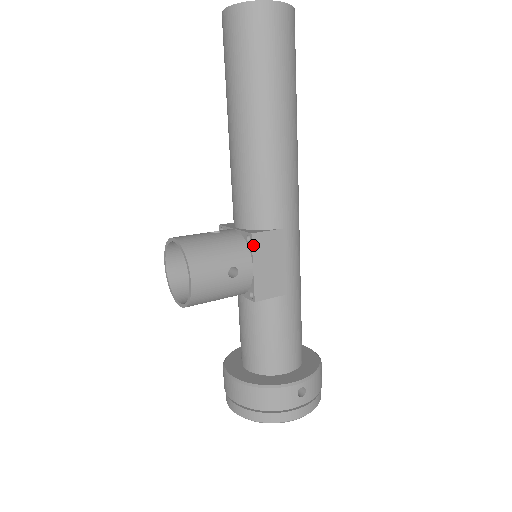
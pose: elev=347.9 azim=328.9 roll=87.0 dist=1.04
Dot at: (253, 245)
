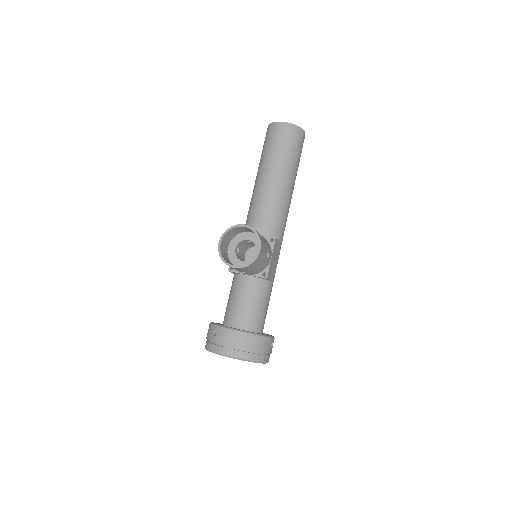
Dot at: (274, 244)
